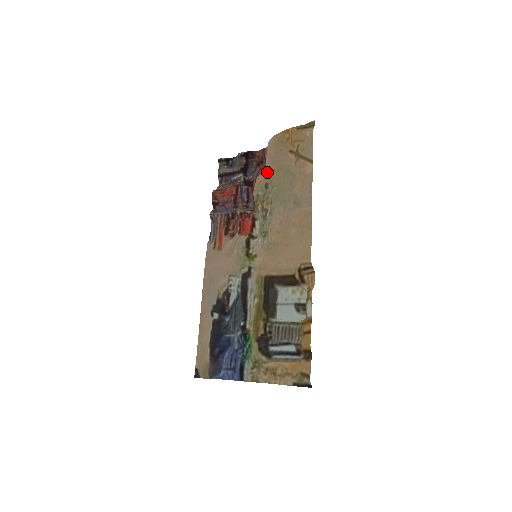
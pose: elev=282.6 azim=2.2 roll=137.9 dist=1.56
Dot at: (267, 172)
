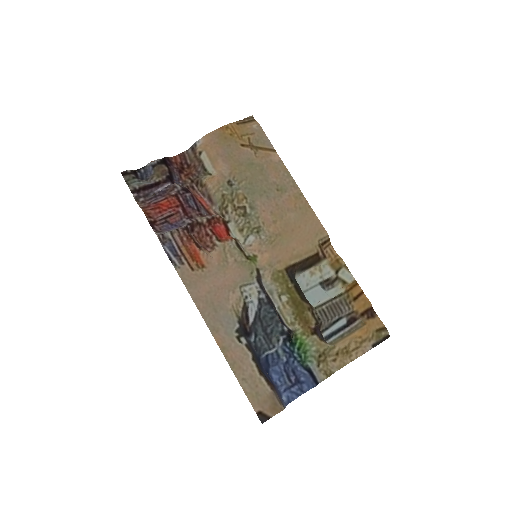
Dot at: (223, 170)
